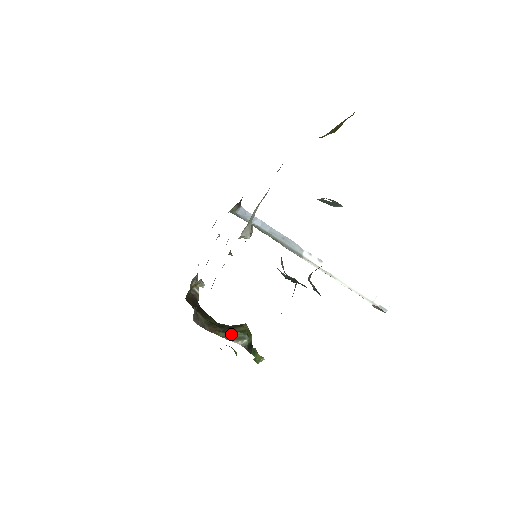
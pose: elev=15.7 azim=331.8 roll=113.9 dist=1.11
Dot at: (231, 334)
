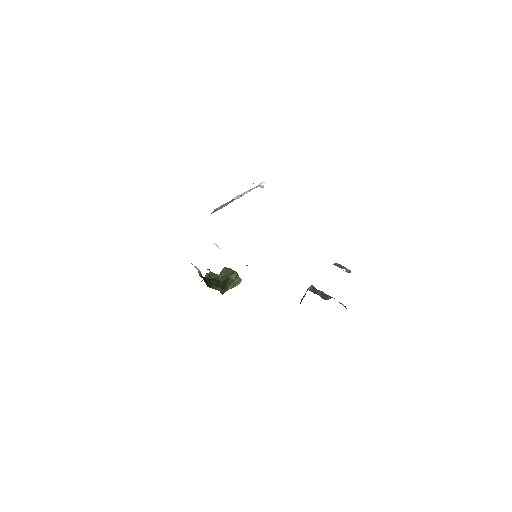
Dot at: (233, 284)
